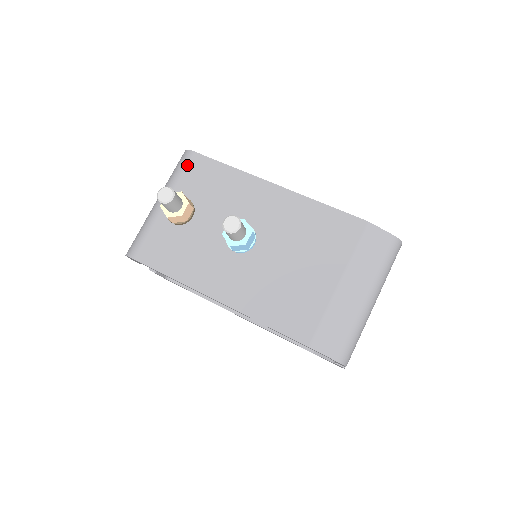
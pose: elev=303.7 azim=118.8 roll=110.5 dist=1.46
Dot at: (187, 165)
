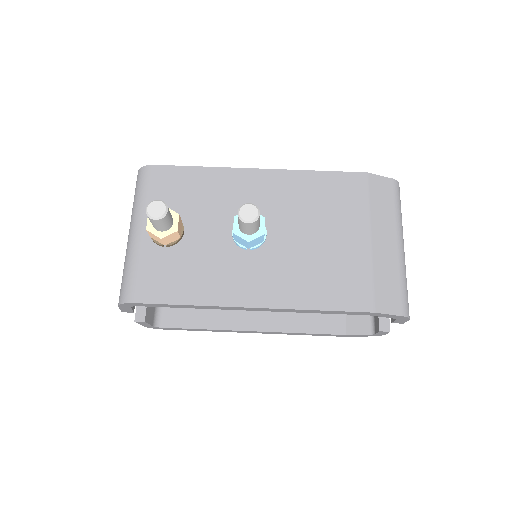
Dot at: (151, 181)
